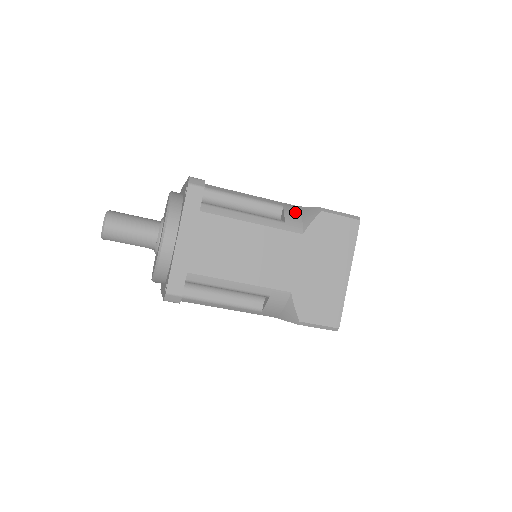
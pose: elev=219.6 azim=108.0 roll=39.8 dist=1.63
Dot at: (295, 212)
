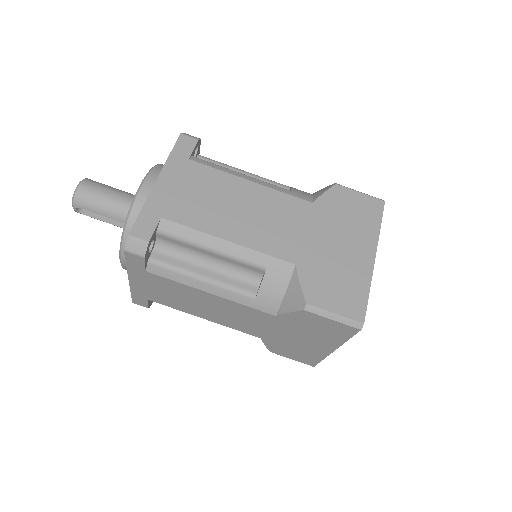
Dot at: occluded
